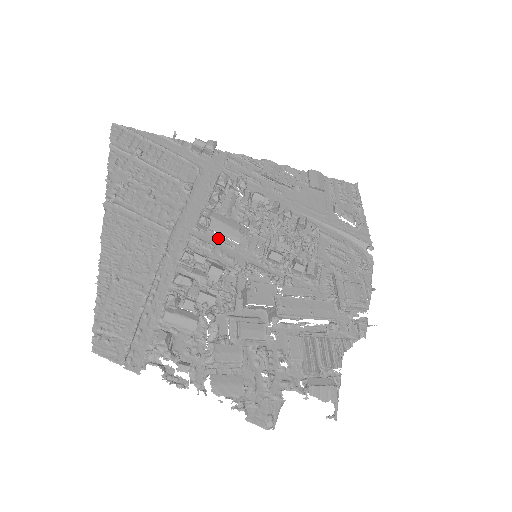
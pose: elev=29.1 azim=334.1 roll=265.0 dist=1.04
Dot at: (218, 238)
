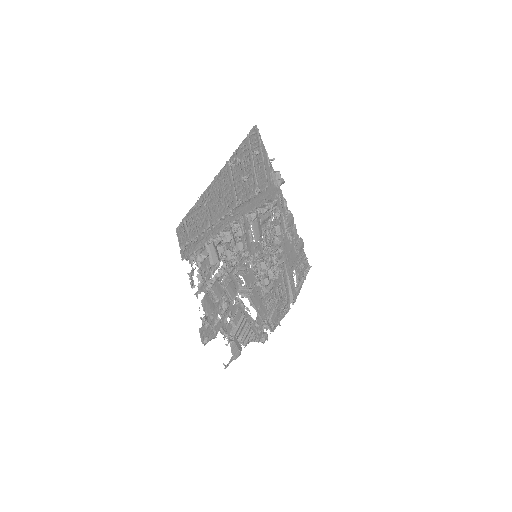
Dot at: (250, 230)
